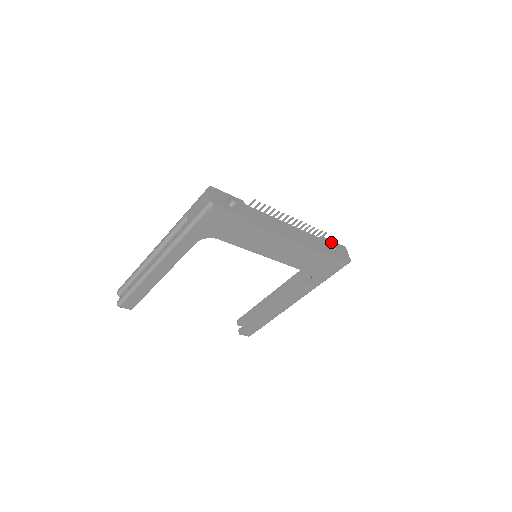
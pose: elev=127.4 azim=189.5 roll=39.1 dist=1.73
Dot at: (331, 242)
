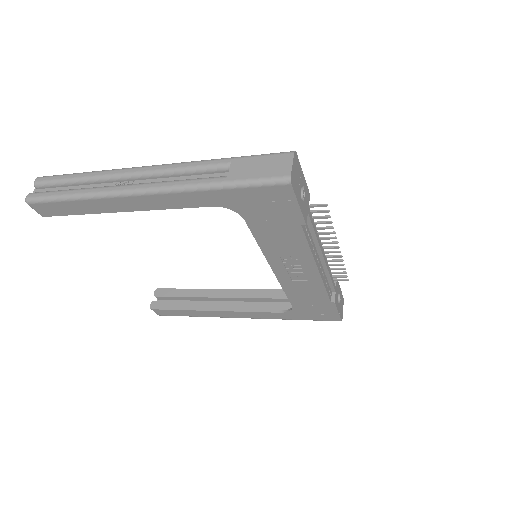
Dot at: (339, 288)
